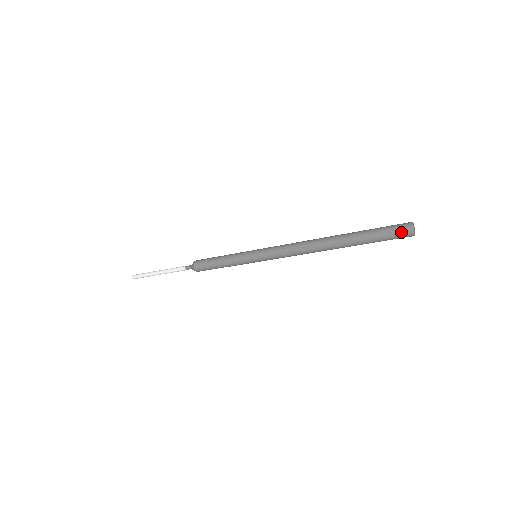
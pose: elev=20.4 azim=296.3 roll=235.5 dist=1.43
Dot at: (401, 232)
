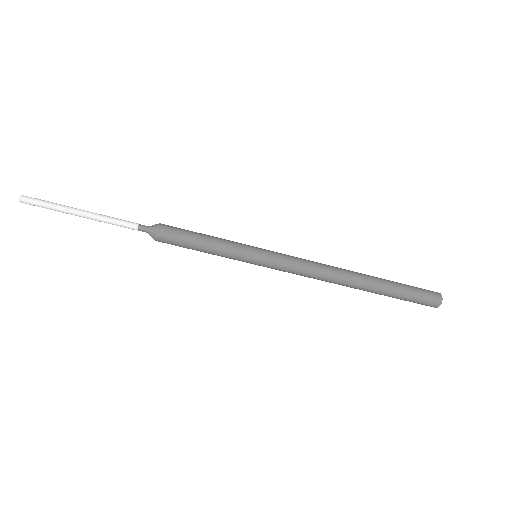
Dot at: (430, 291)
